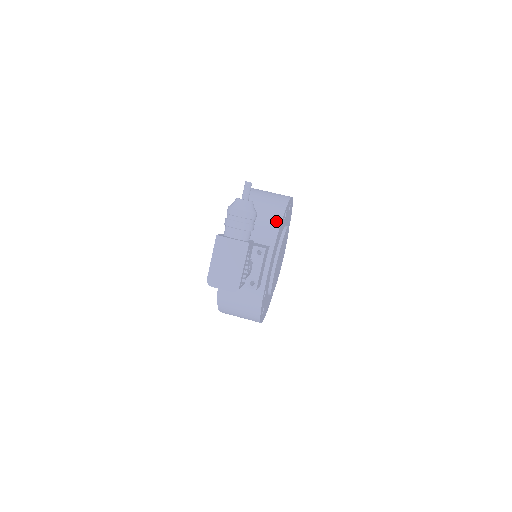
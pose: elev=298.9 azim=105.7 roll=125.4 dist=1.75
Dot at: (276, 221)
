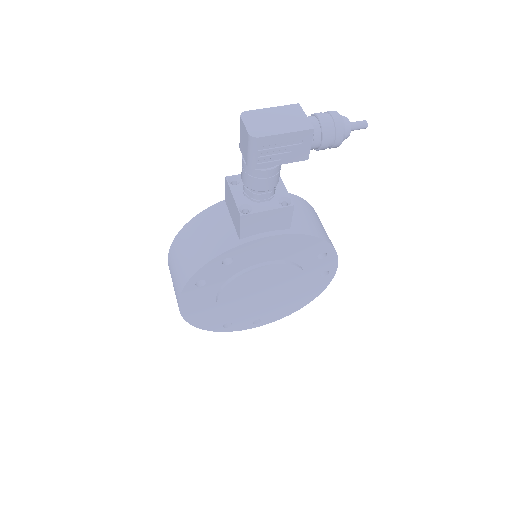
Dot at: (317, 233)
